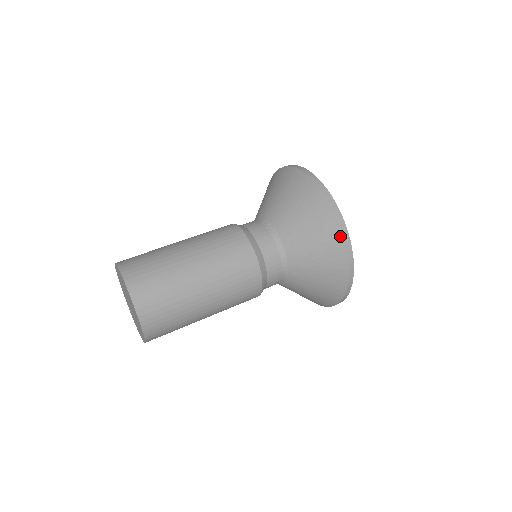
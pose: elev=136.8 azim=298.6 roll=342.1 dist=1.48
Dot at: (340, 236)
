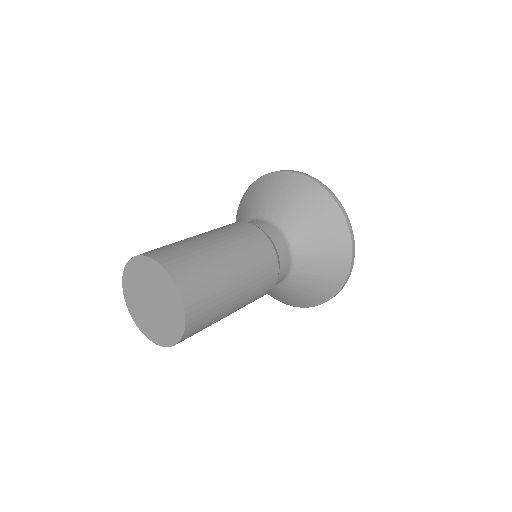
Dot at: (283, 173)
